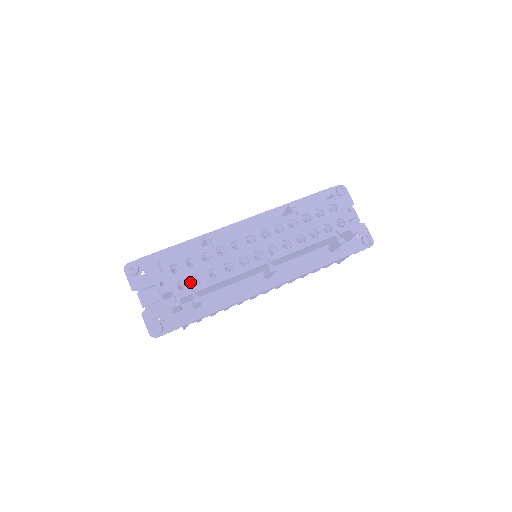
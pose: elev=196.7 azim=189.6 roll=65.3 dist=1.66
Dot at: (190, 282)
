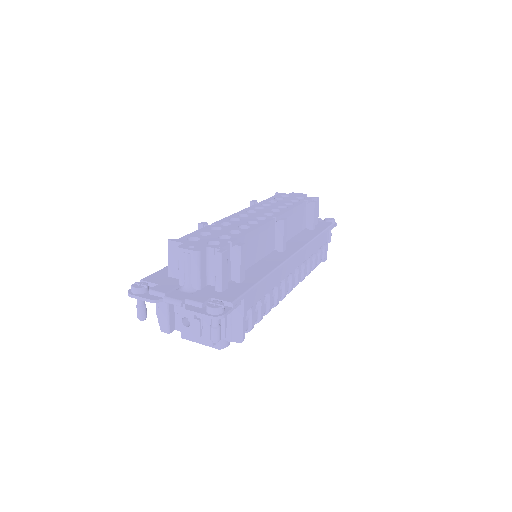
Dot at: (219, 240)
